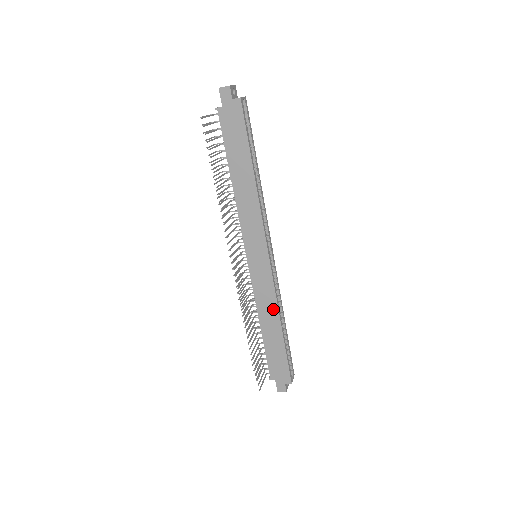
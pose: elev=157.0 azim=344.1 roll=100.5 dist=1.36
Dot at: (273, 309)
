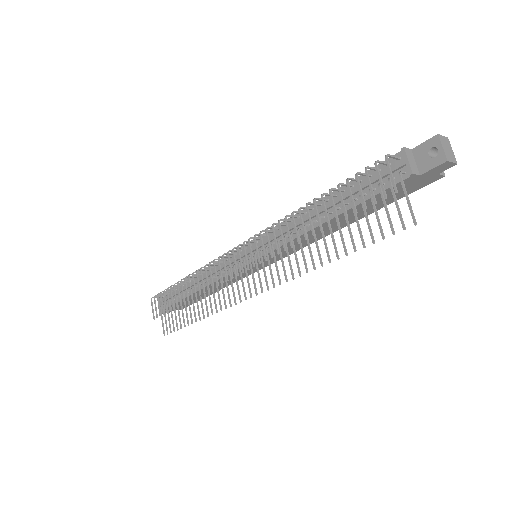
Dot at: occluded
